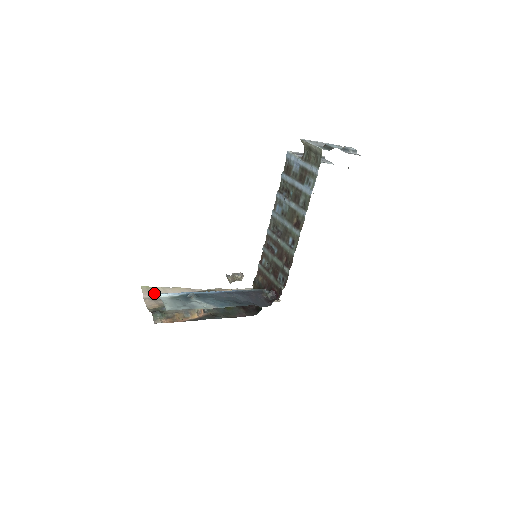
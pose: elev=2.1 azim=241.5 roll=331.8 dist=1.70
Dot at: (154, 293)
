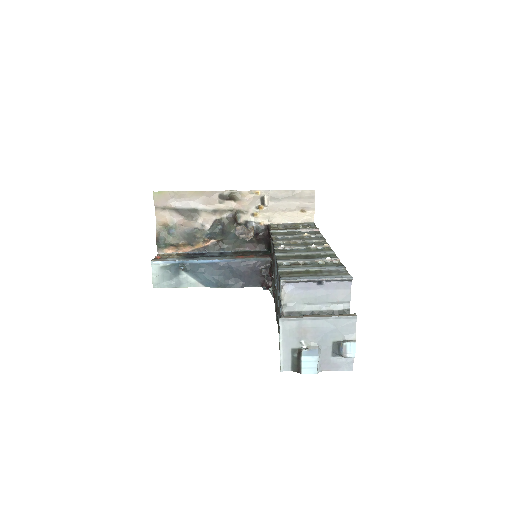
Dot at: (167, 200)
